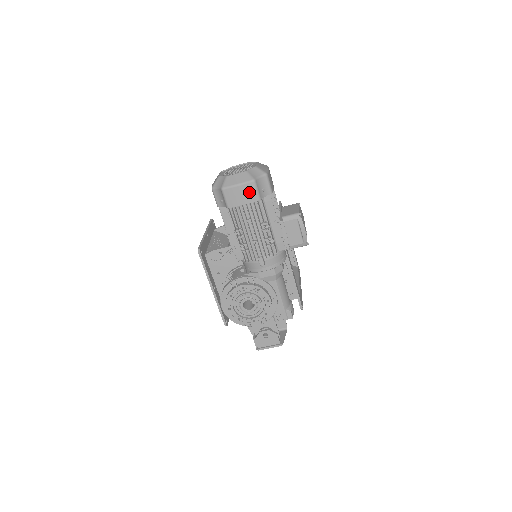
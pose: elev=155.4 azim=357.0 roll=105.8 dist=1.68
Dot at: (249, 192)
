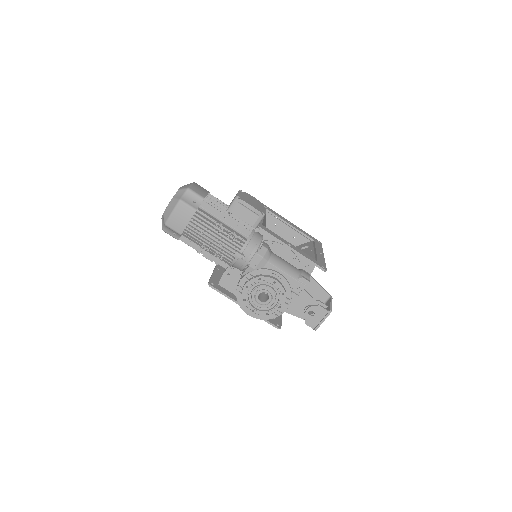
Dot at: (184, 211)
